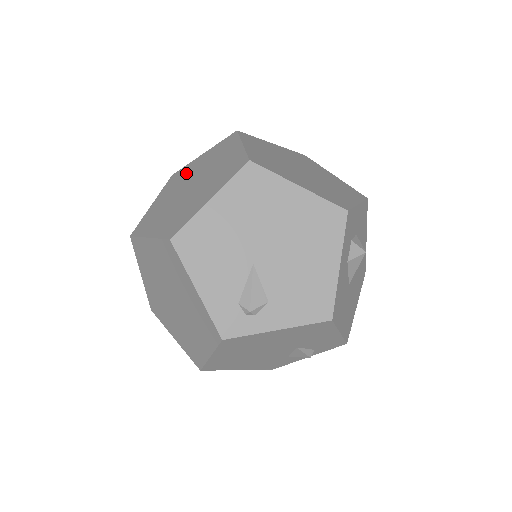
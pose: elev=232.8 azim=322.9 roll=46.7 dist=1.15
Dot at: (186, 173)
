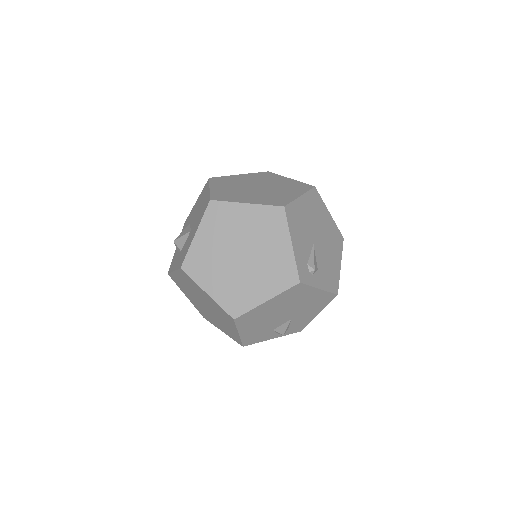
Dot at: (234, 180)
